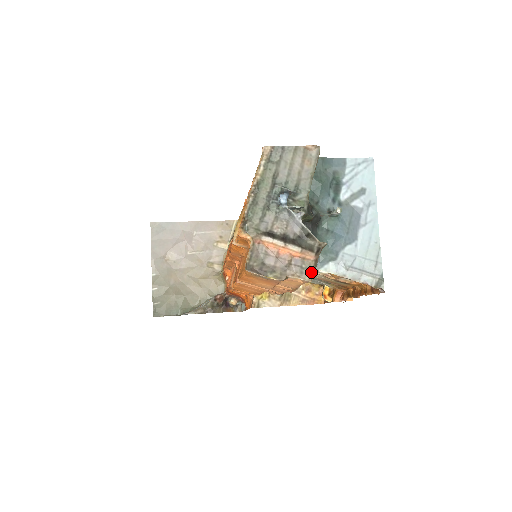
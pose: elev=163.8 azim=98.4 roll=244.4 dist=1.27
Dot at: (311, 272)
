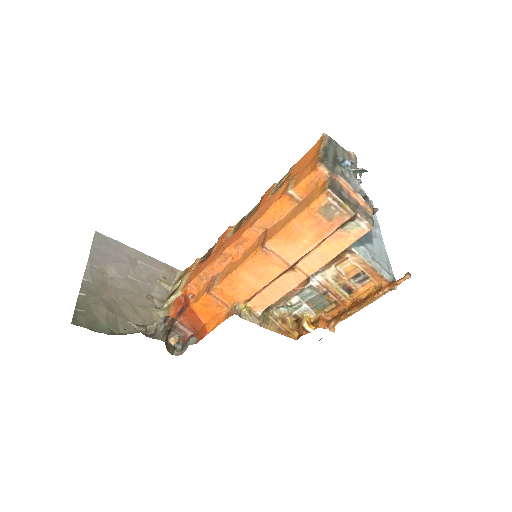
Dot at: (373, 221)
